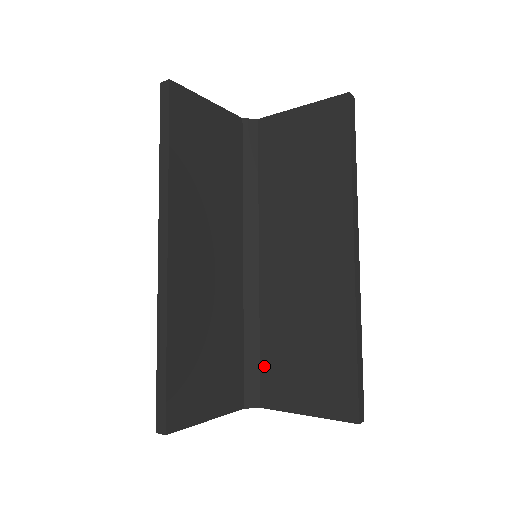
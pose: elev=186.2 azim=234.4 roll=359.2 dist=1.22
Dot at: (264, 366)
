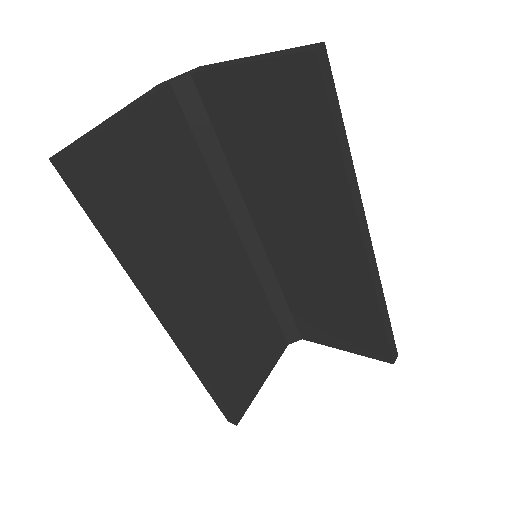
Dot at: (296, 315)
